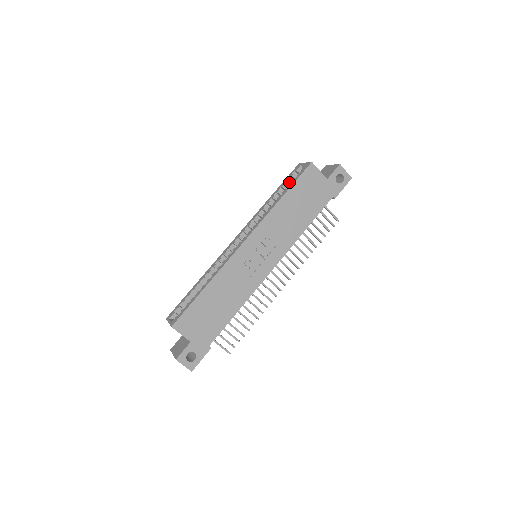
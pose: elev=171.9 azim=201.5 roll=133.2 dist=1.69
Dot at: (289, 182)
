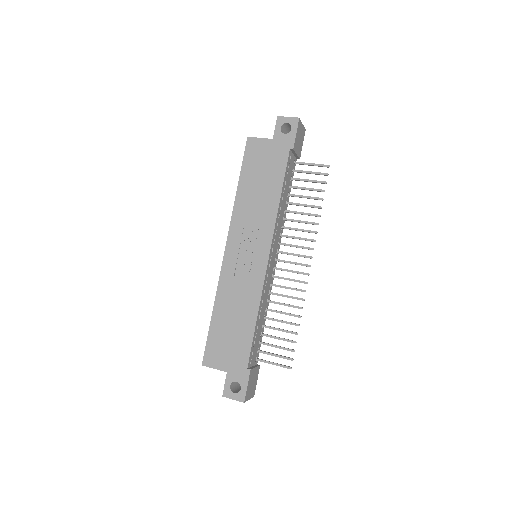
Dot at: occluded
